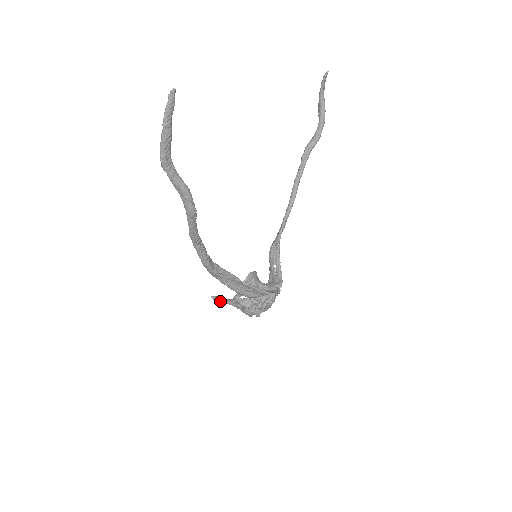
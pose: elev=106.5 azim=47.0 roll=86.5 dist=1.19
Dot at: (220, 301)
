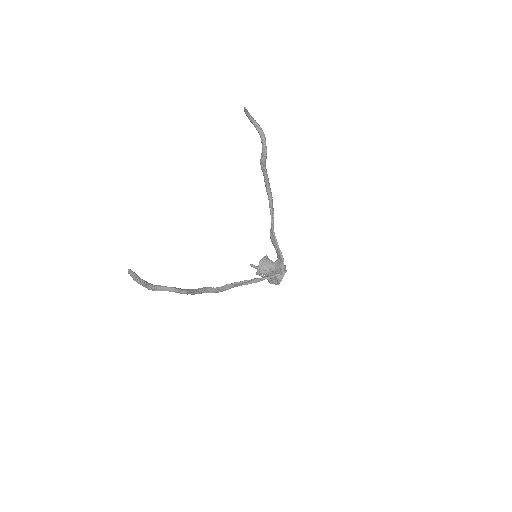
Dot at: occluded
